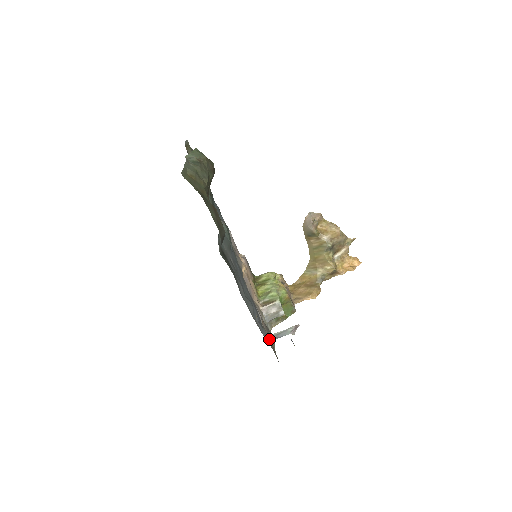
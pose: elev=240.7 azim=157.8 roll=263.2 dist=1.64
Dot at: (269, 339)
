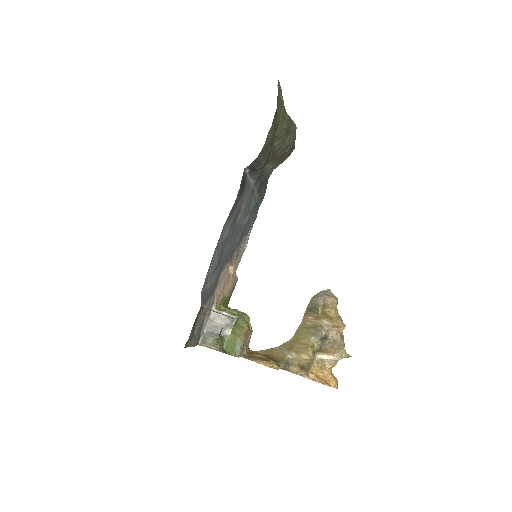
Dot at: (202, 304)
